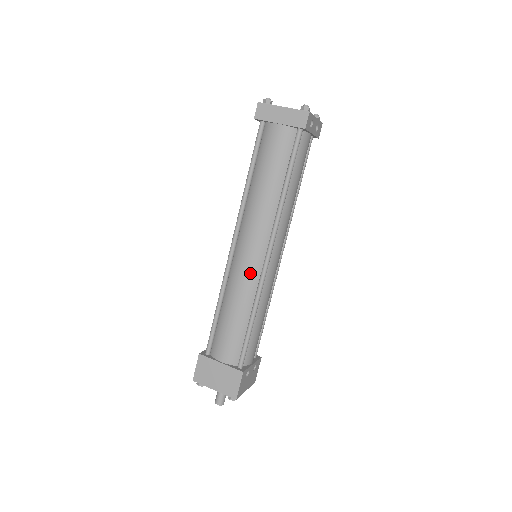
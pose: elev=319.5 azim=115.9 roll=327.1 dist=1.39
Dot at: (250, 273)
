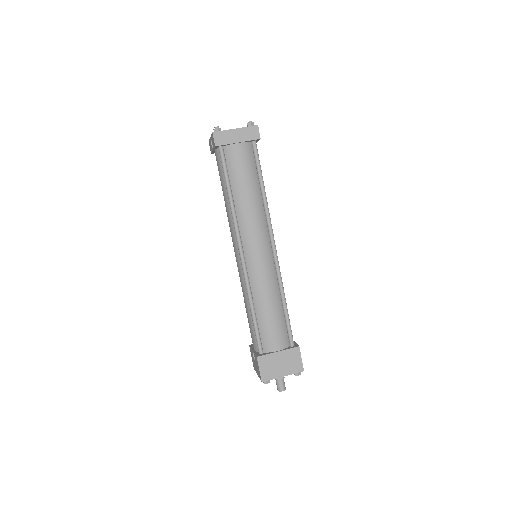
Dot at: (267, 268)
